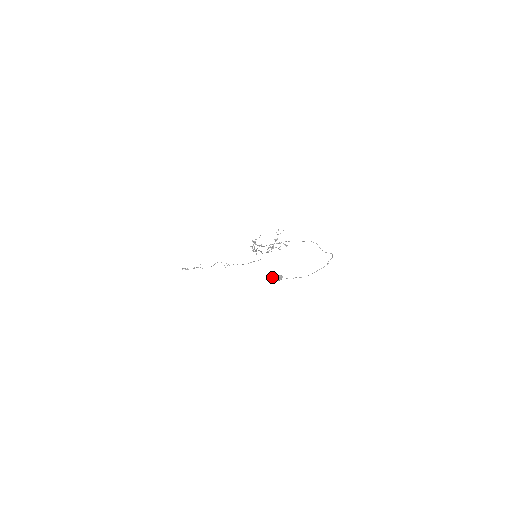
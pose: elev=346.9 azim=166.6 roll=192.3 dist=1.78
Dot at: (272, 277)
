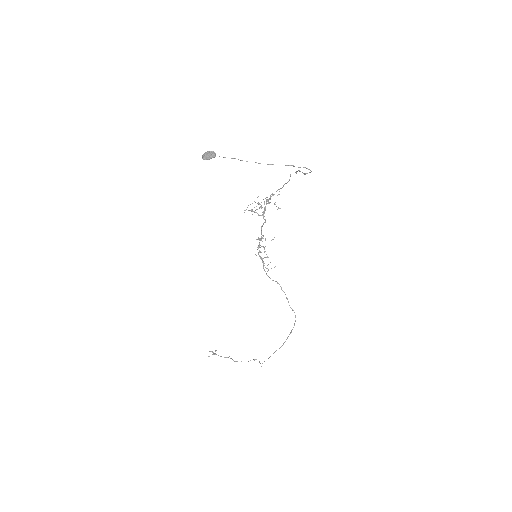
Dot at: (204, 154)
